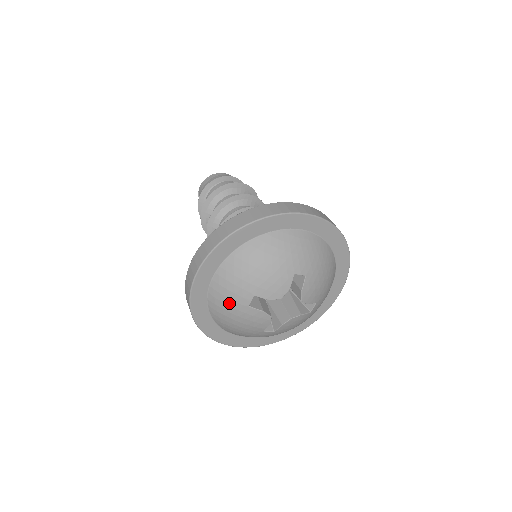
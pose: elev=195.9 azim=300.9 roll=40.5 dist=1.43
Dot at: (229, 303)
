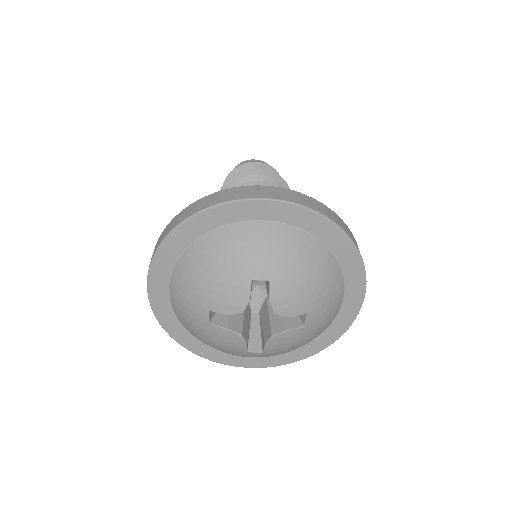
Dot at: (191, 320)
